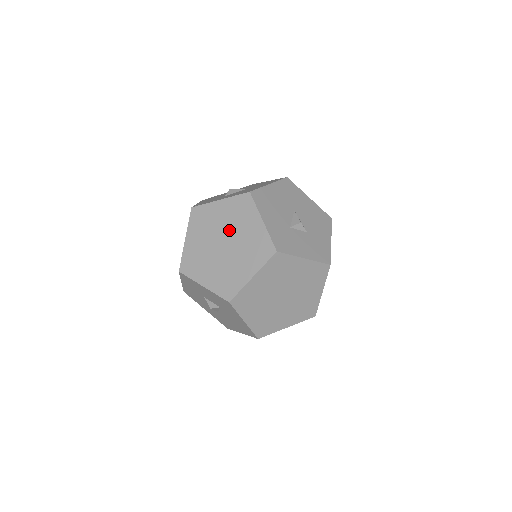
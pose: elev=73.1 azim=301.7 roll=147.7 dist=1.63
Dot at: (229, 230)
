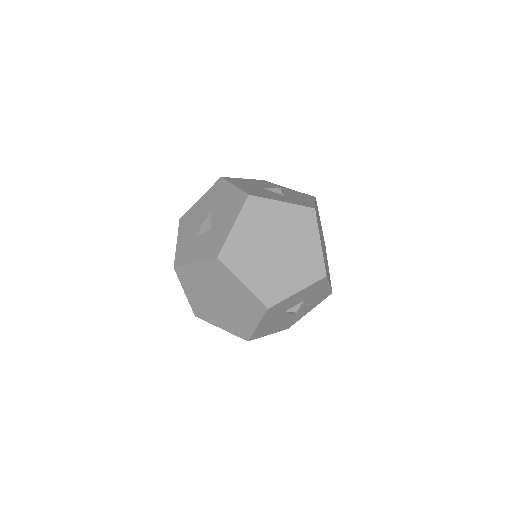
Dot at: (268, 235)
